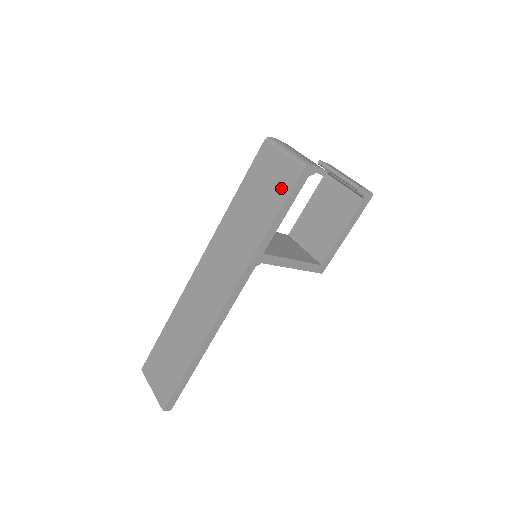
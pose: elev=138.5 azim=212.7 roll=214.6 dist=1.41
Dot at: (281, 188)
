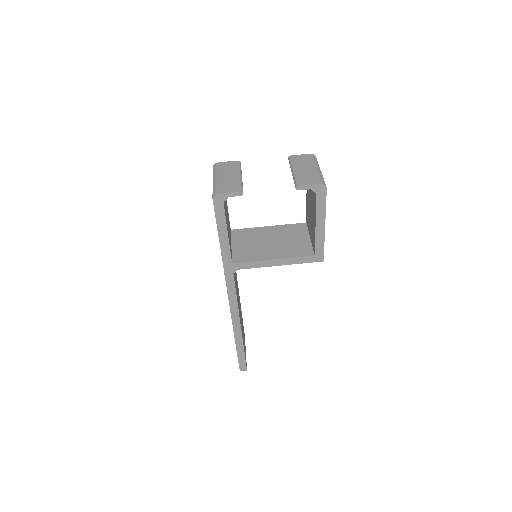
Dot at: occluded
